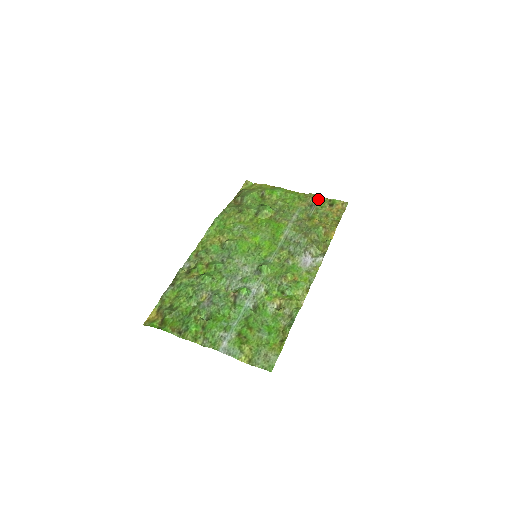
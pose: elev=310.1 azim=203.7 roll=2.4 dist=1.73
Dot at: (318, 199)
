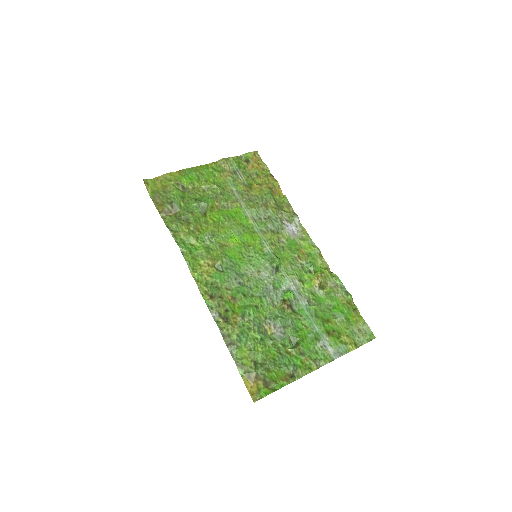
Dot at: (233, 162)
